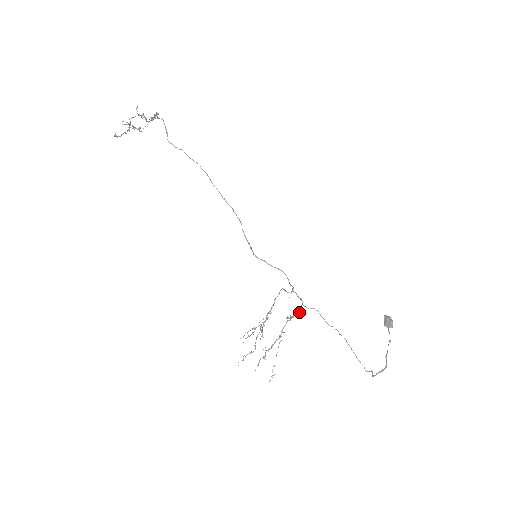
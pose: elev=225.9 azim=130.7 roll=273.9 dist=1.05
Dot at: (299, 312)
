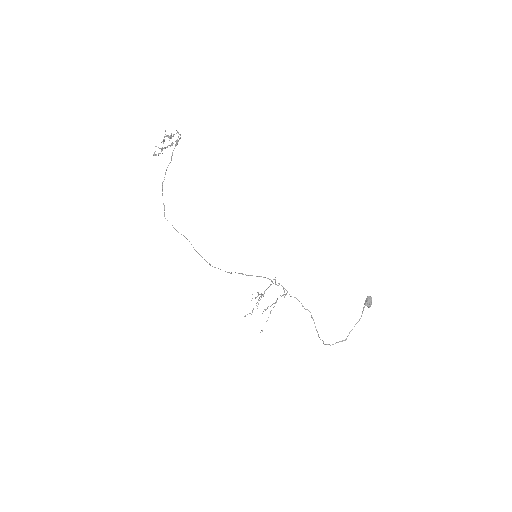
Dot at: (284, 297)
